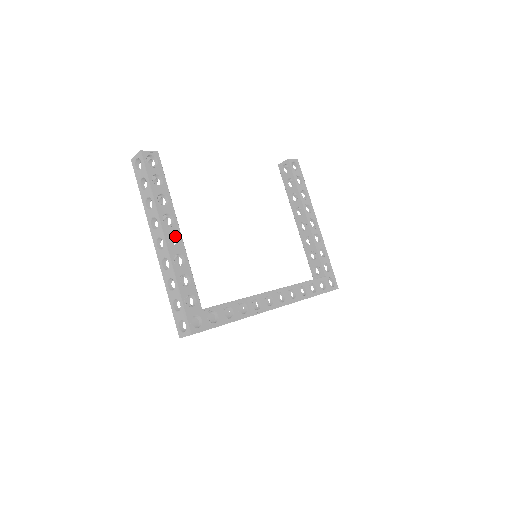
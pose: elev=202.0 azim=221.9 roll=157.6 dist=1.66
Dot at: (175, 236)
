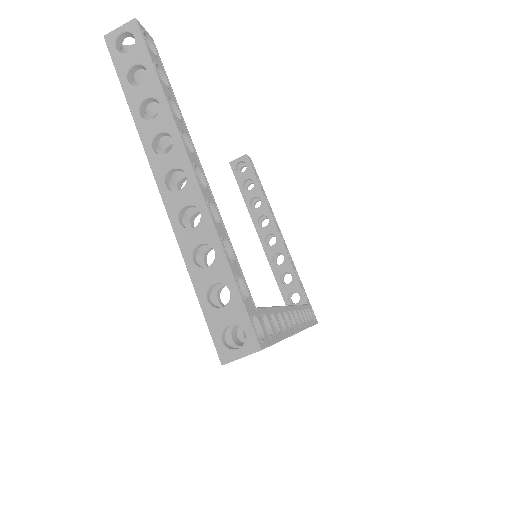
Dot at: occluded
